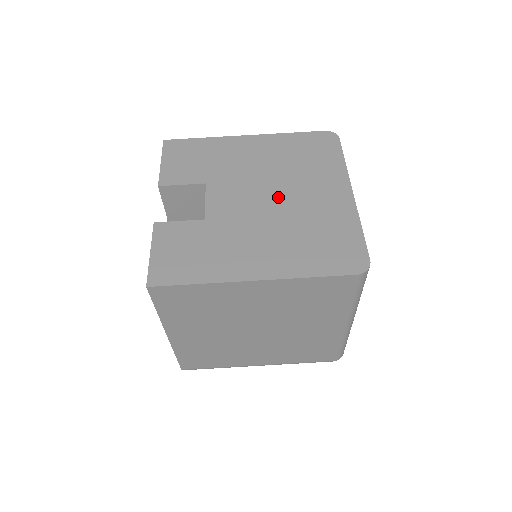
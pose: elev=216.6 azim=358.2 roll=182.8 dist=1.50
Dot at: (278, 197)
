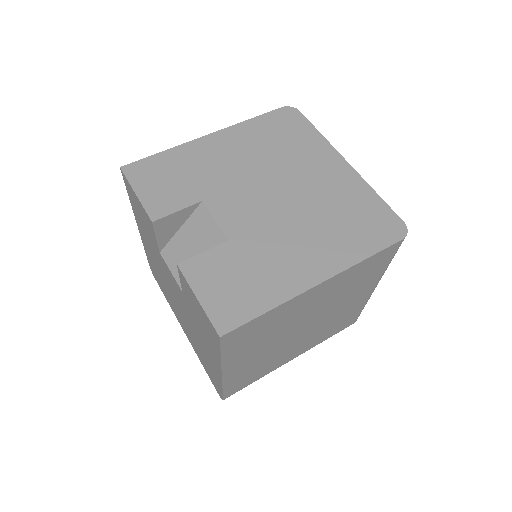
Dot at: (284, 190)
